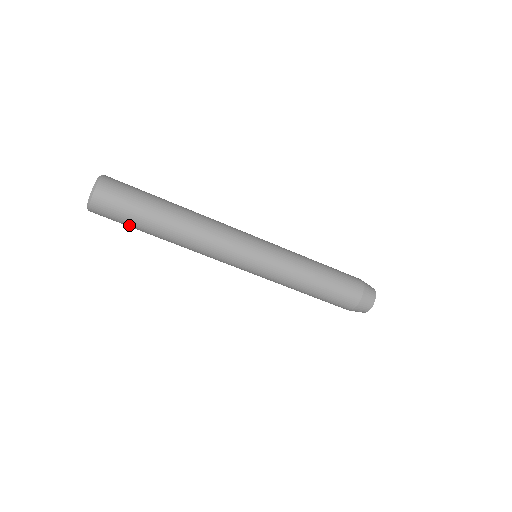
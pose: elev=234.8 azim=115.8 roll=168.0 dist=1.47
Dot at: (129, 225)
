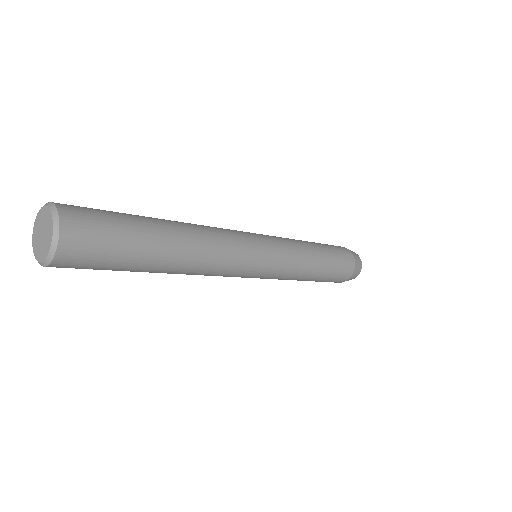
Dot at: occluded
